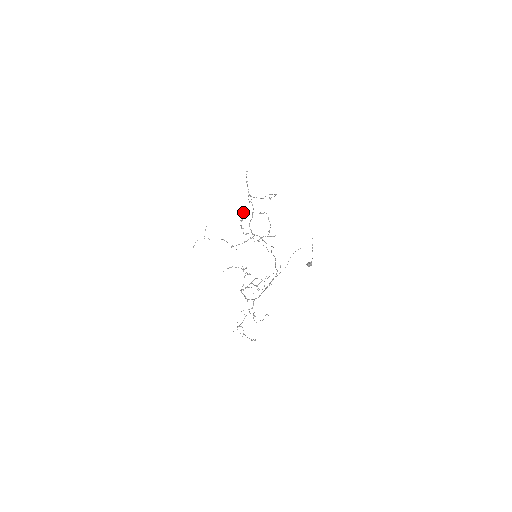
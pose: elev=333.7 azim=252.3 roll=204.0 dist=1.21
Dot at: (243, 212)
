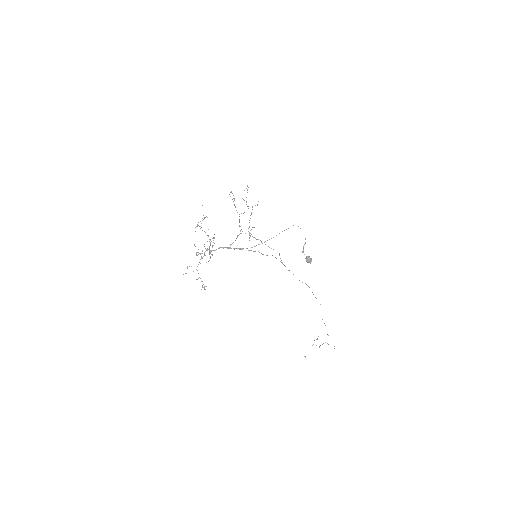
Dot at: occluded
